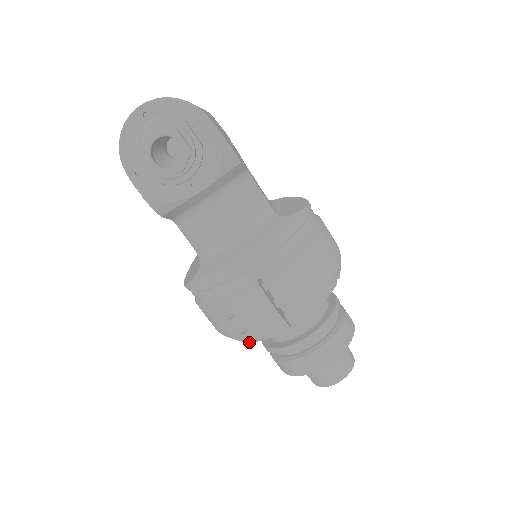
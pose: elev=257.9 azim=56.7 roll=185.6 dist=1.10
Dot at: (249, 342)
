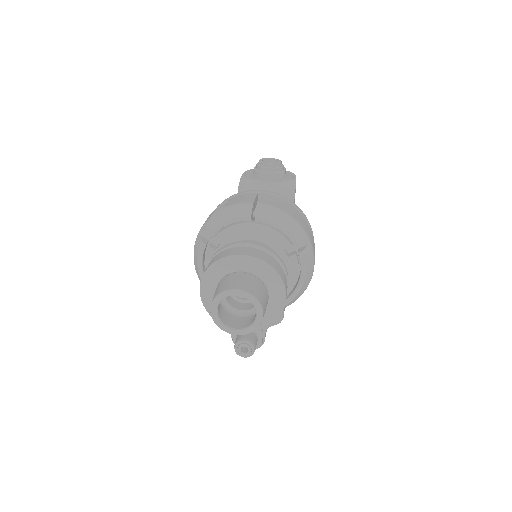
Dot at: (213, 228)
